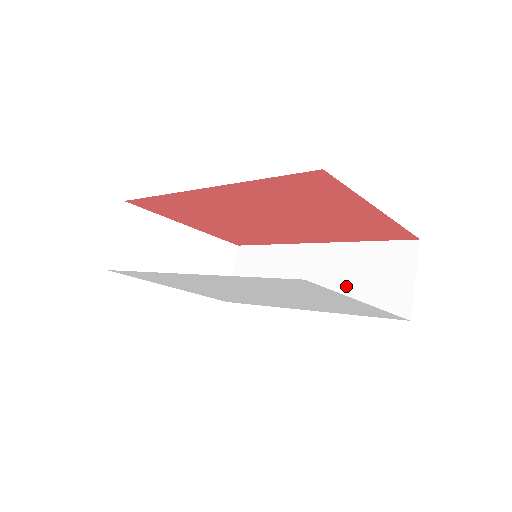
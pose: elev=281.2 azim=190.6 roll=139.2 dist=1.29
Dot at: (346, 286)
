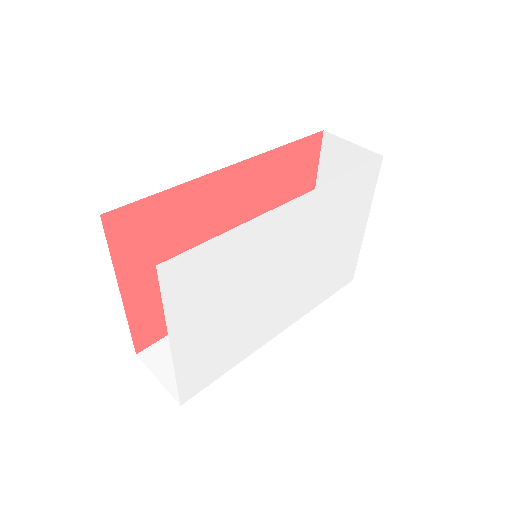
Dot at: occluded
